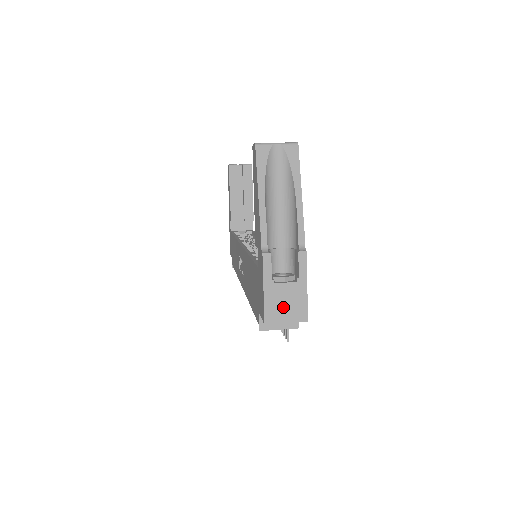
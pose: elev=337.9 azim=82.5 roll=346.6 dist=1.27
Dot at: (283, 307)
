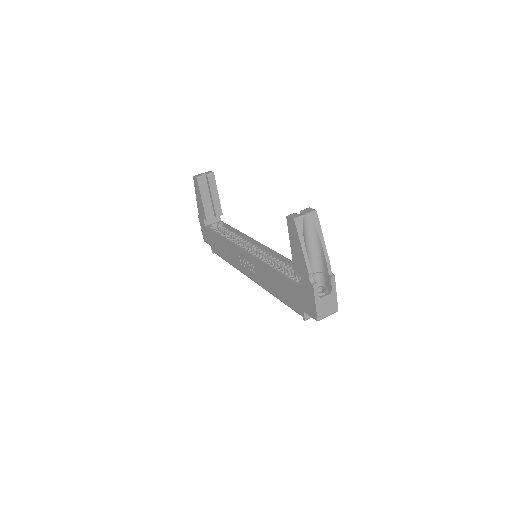
Dot at: (326, 309)
